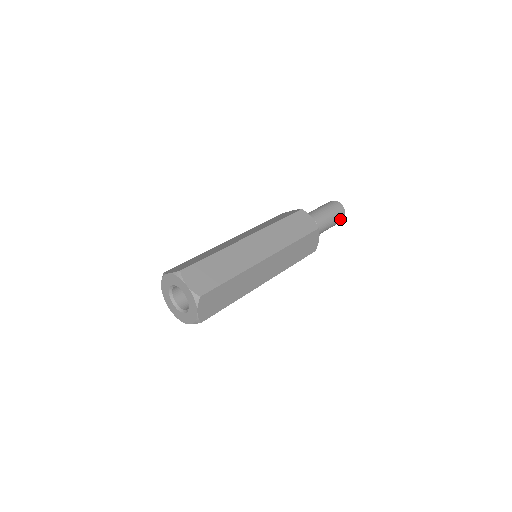
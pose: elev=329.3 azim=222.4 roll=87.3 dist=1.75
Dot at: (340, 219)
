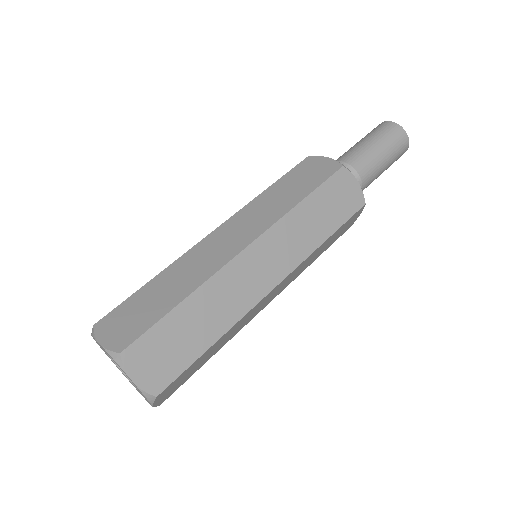
Dot at: (398, 158)
